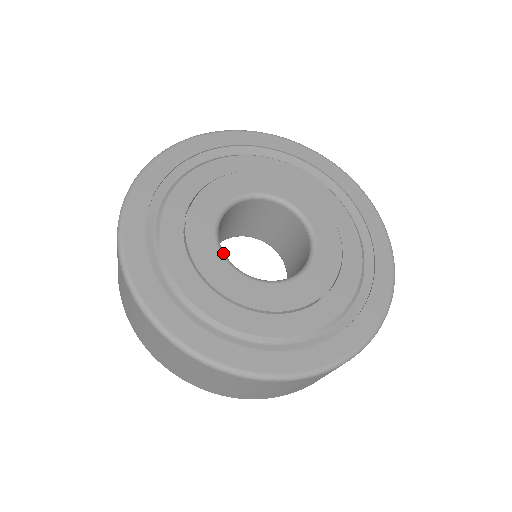
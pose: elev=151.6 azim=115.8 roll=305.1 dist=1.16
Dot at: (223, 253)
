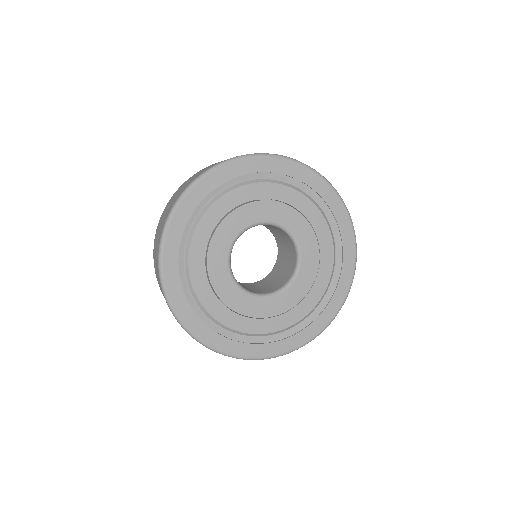
Dot at: (251, 294)
